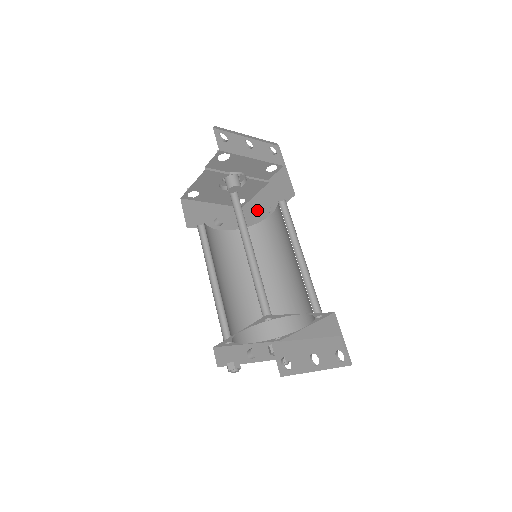
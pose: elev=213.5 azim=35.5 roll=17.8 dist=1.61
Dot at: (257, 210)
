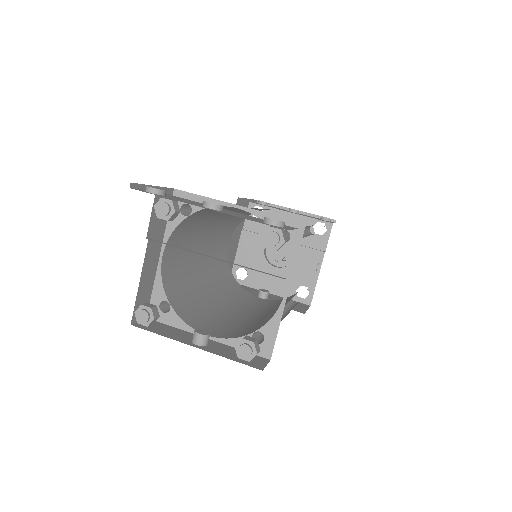
Dot at: occluded
